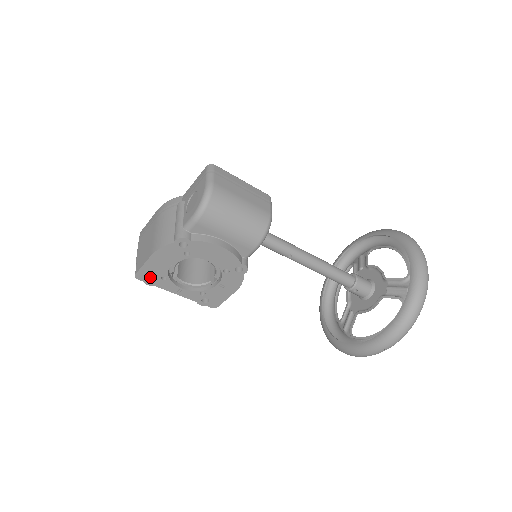
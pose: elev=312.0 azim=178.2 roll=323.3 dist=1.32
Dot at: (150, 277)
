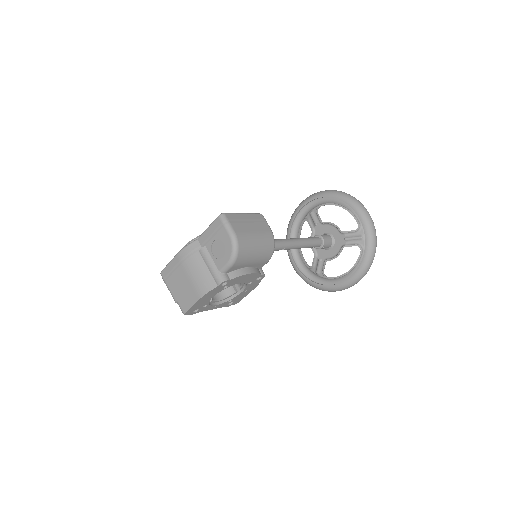
Dot at: occluded
